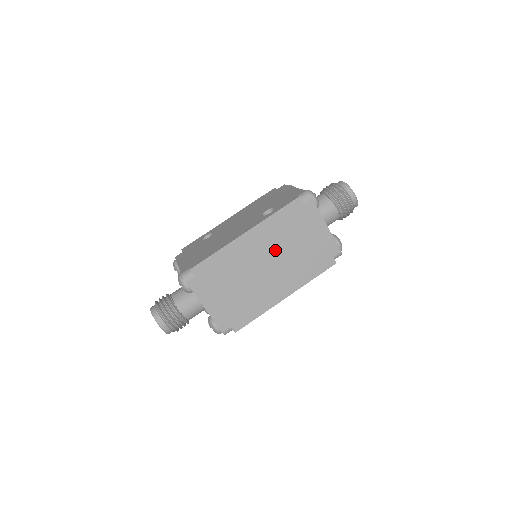
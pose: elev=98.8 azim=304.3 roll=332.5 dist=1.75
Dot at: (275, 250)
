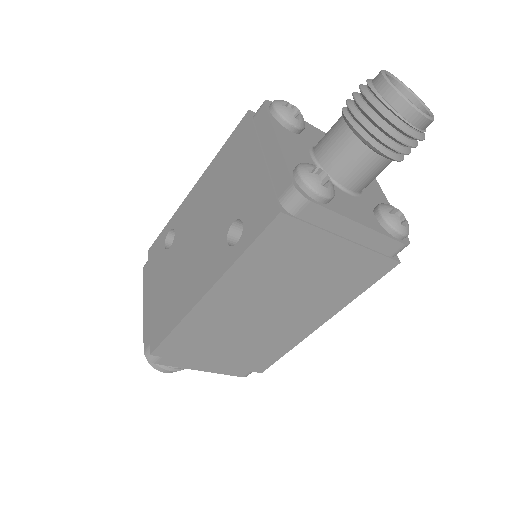
Dot at: (272, 292)
